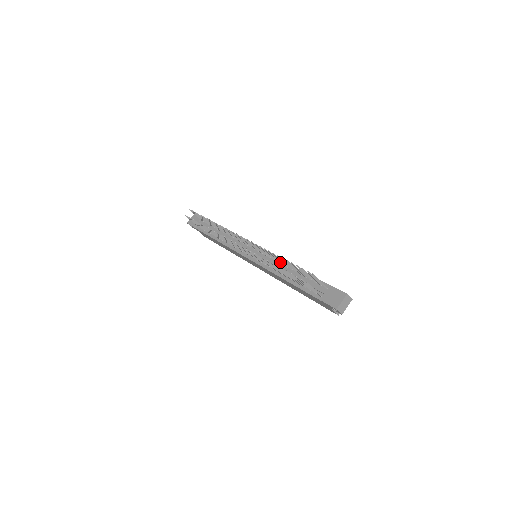
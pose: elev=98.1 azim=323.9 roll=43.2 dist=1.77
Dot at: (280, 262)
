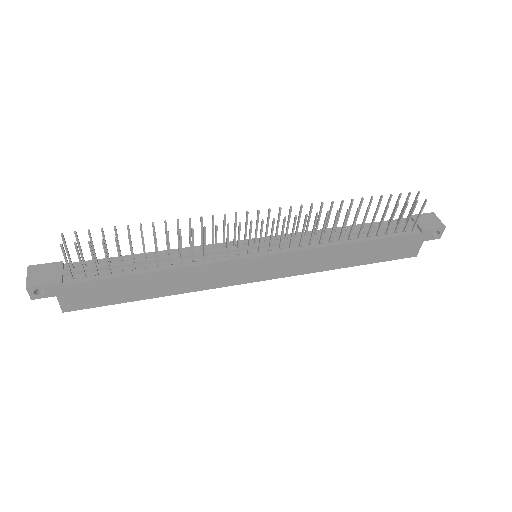
Dot at: (326, 227)
